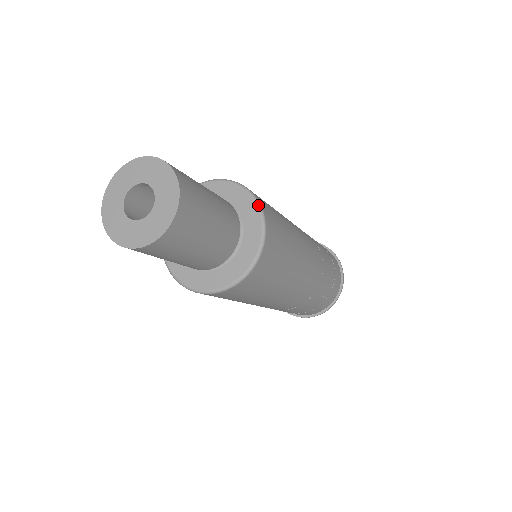
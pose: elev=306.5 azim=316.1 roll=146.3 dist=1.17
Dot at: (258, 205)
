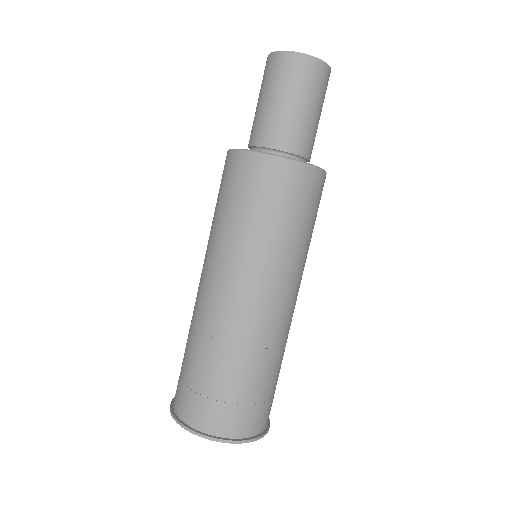
Dot at: occluded
